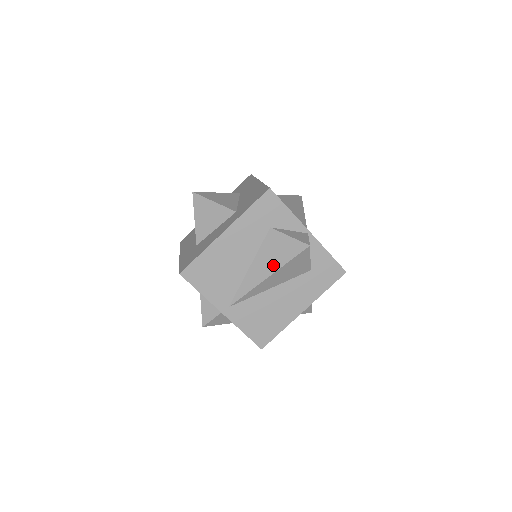
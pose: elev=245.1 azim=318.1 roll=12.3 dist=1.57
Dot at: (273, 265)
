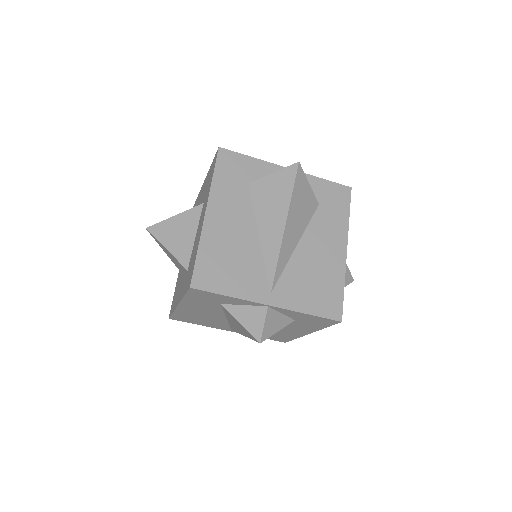
Dot at: (241, 331)
